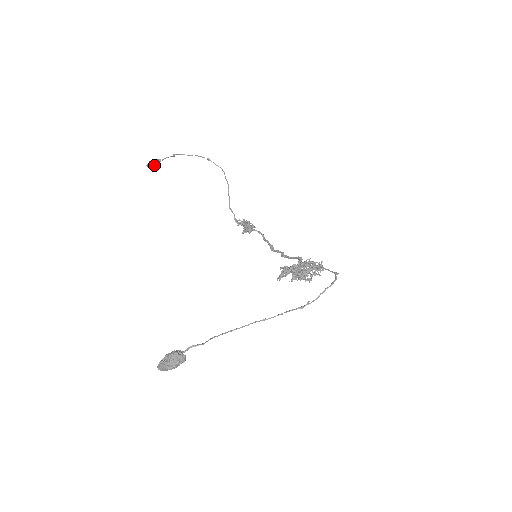
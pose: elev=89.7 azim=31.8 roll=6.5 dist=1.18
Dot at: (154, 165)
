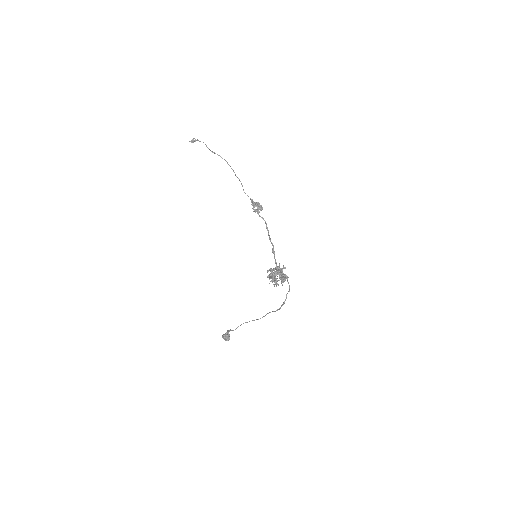
Dot at: (195, 141)
